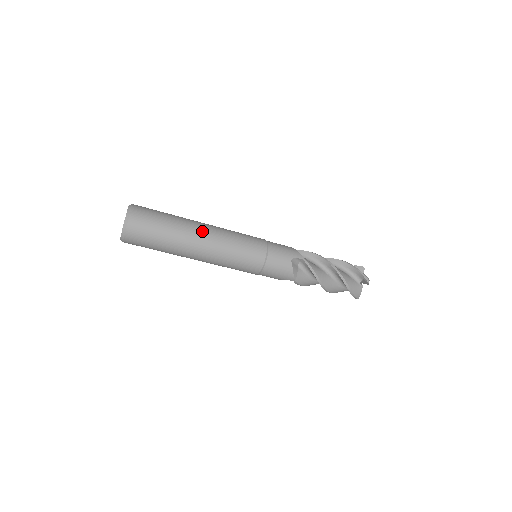
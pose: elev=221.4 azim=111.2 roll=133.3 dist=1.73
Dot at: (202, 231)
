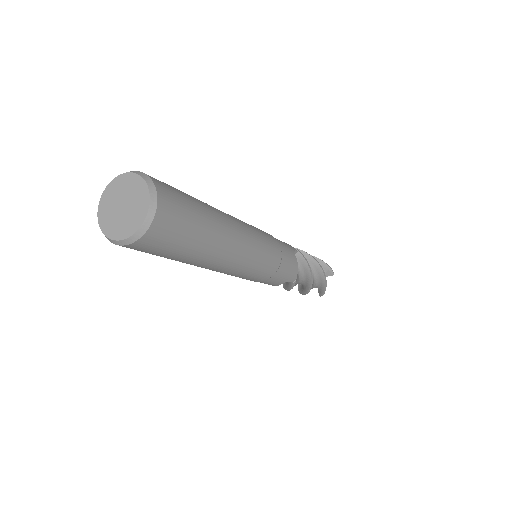
Dot at: (223, 259)
